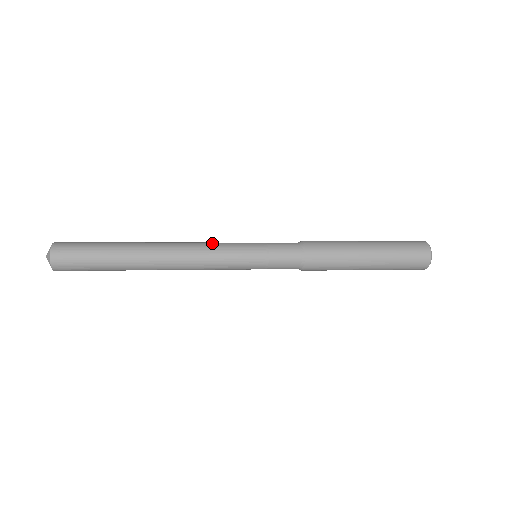
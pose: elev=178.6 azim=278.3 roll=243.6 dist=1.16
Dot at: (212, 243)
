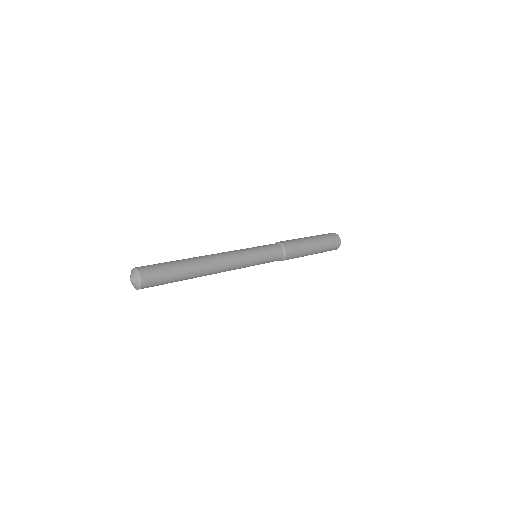
Dot at: (236, 254)
